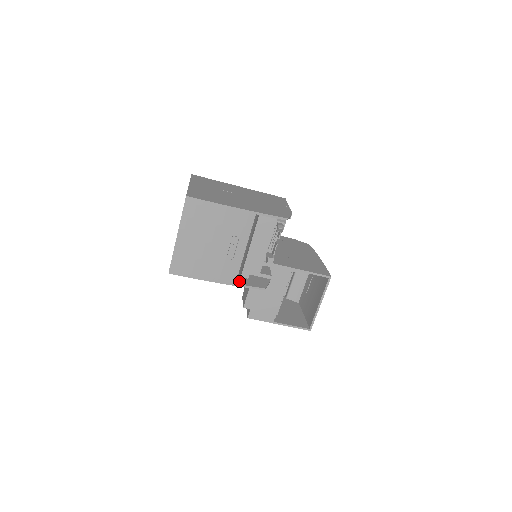
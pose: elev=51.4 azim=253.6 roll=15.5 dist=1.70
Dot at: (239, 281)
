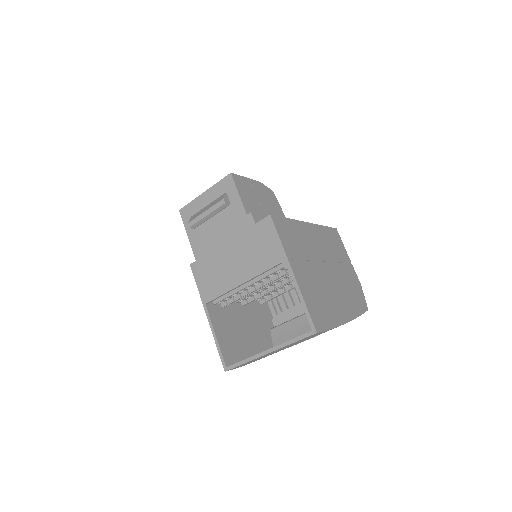
Dot at: (275, 343)
